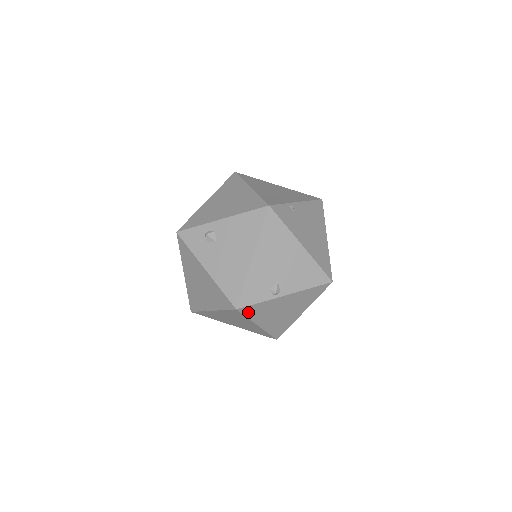
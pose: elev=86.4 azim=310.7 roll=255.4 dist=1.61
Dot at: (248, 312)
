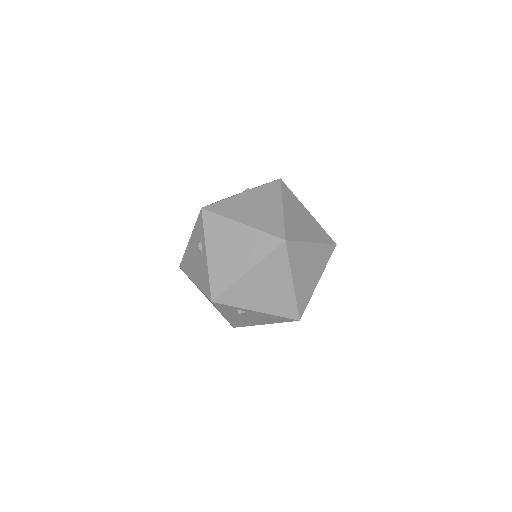
Dot at: occluded
